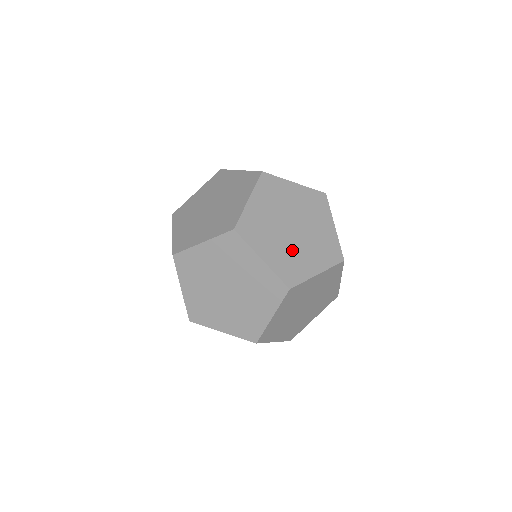
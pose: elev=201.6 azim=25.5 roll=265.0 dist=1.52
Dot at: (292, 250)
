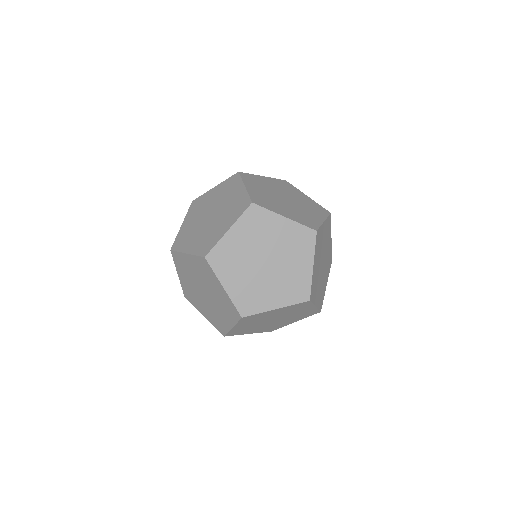
Dot at: (297, 210)
